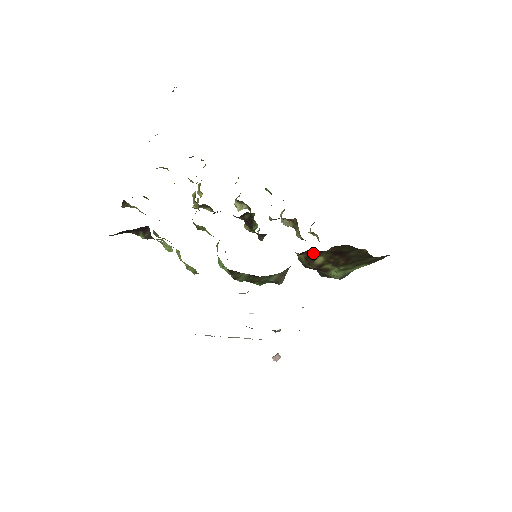
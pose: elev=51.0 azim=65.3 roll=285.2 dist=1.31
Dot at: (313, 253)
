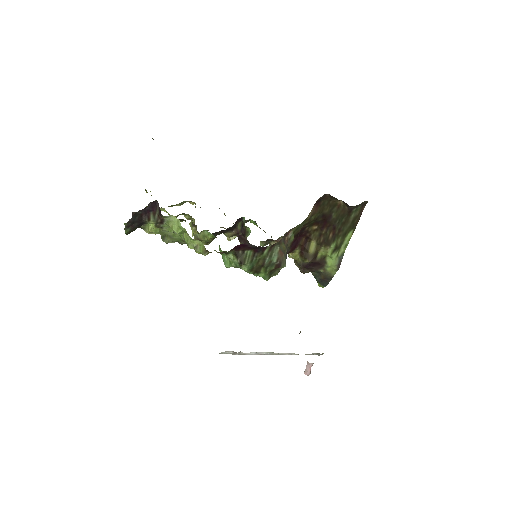
Dot at: (304, 242)
